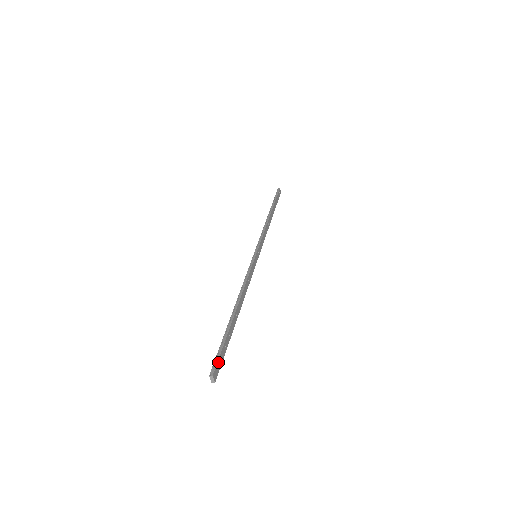
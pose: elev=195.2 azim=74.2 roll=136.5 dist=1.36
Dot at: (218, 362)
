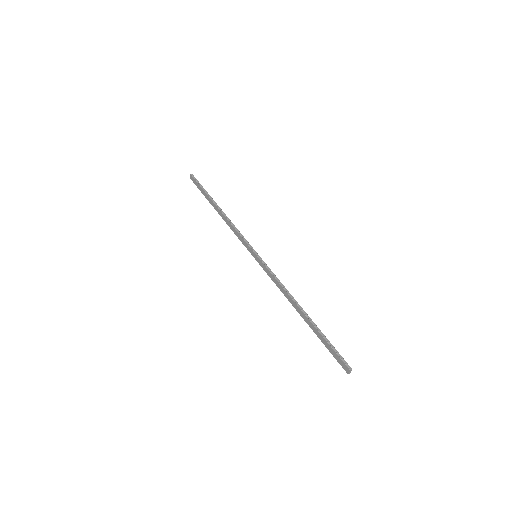
Dot at: (342, 358)
